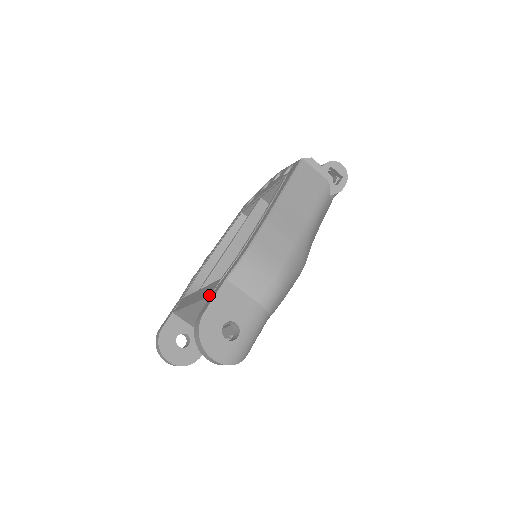
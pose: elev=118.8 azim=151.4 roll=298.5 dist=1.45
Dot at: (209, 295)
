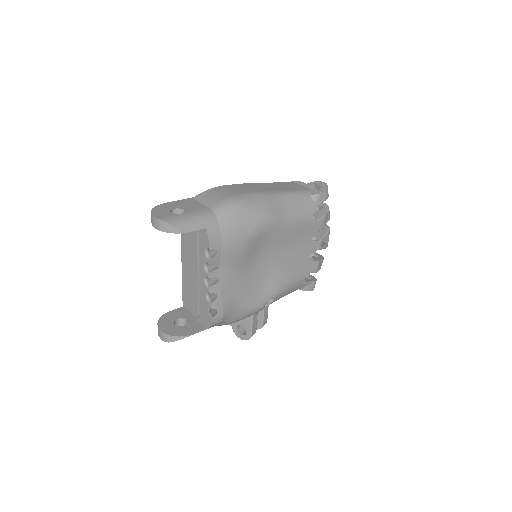
Dot at: occluded
